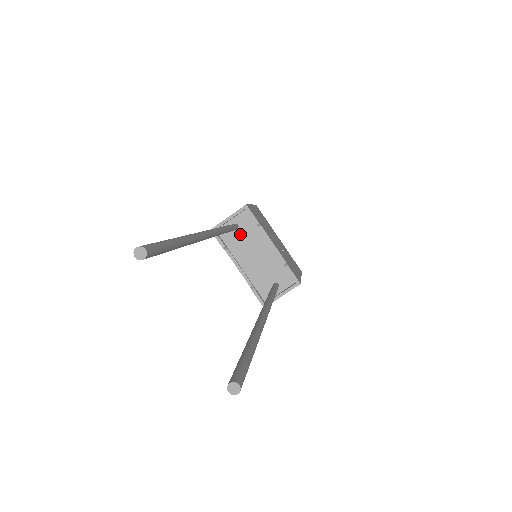
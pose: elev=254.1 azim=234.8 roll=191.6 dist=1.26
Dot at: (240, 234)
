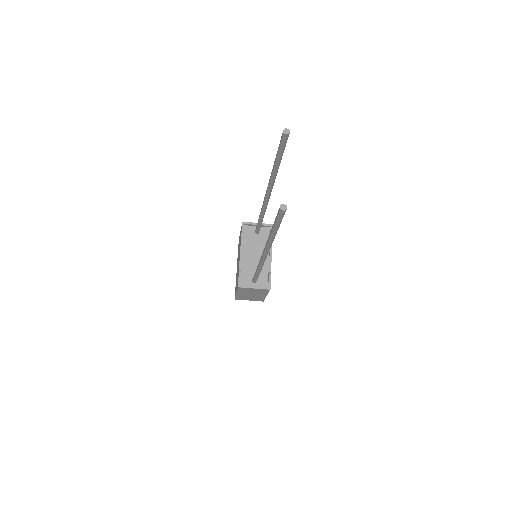
Dot at: (256, 238)
